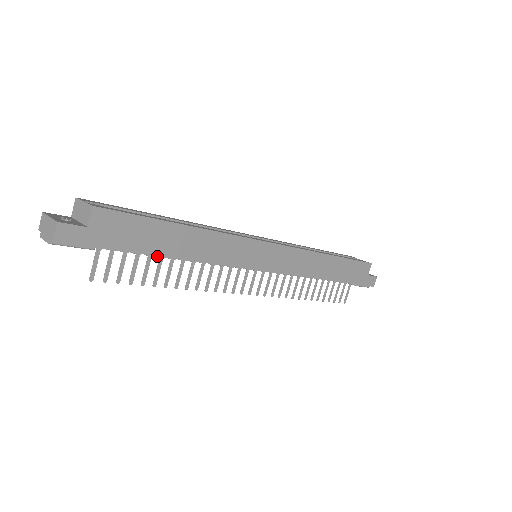
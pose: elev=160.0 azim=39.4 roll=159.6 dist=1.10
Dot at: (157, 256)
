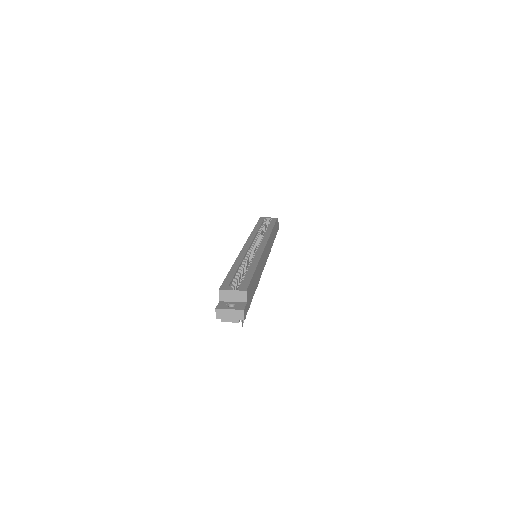
Dot at: occluded
